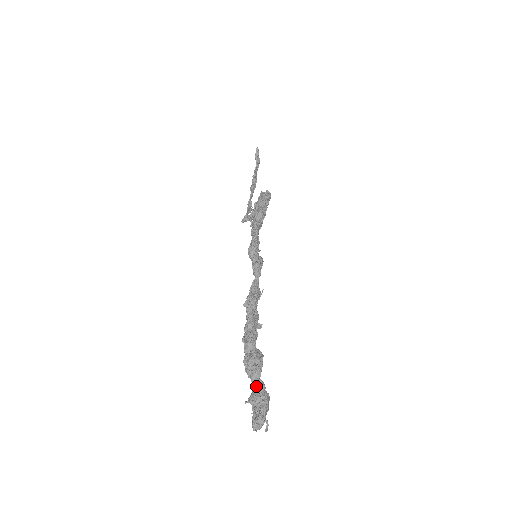
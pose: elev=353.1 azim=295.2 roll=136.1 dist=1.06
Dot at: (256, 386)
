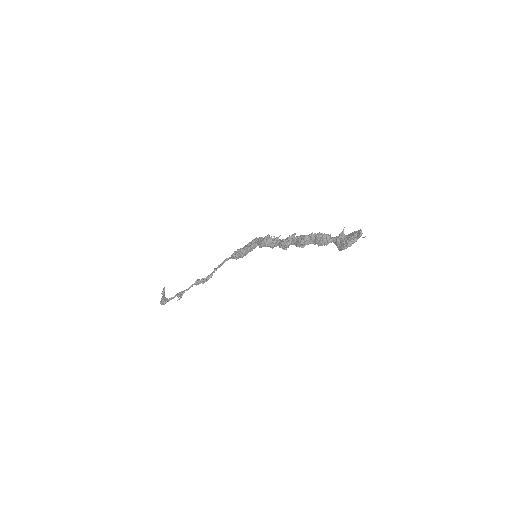
Dot at: (336, 238)
